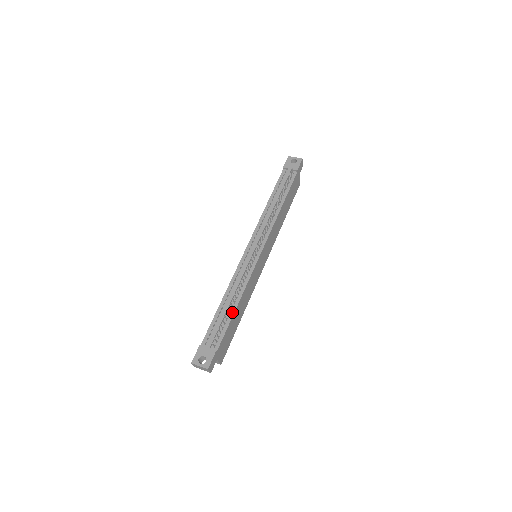
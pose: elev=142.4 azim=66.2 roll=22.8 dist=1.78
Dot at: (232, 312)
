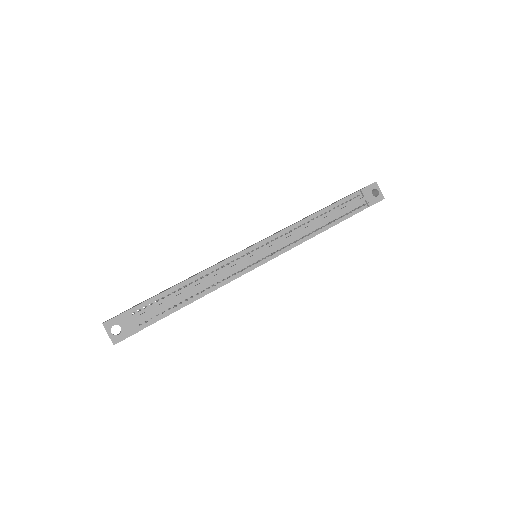
Dot at: (186, 303)
